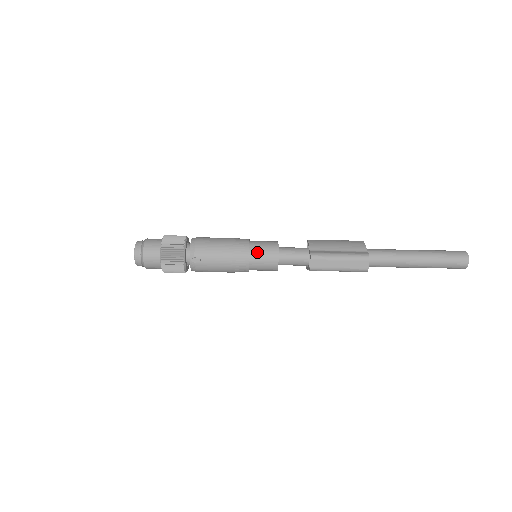
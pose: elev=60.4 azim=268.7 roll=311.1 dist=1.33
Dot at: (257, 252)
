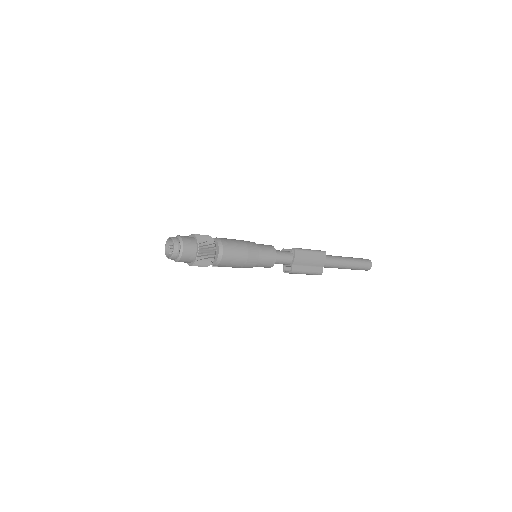
Dot at: (260, 265)
